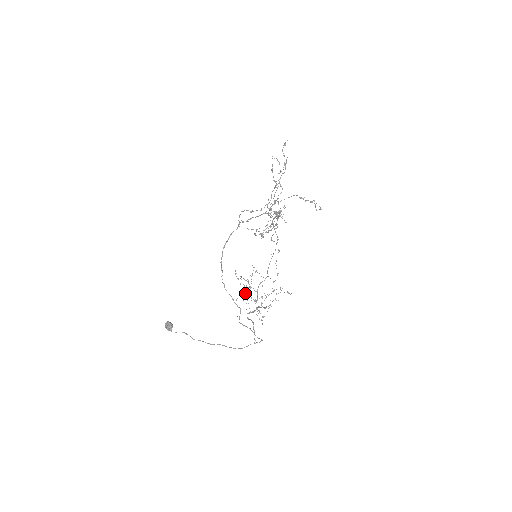
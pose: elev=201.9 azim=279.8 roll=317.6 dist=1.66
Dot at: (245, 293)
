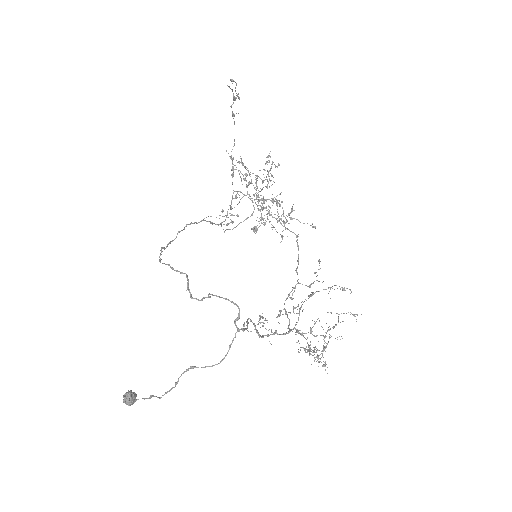
Dot at: occluded
